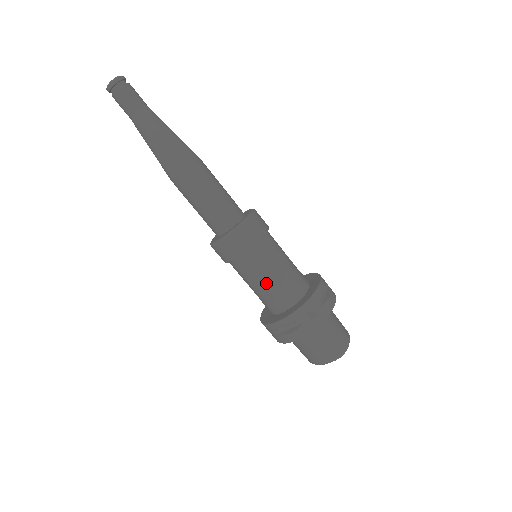
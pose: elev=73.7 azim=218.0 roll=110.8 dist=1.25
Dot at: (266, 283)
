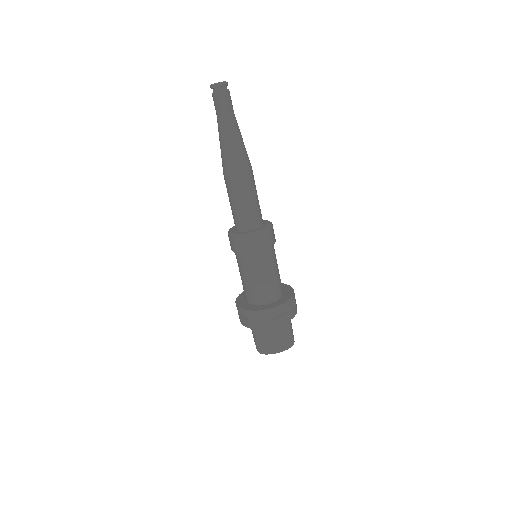
Dot at: (271, 276)
